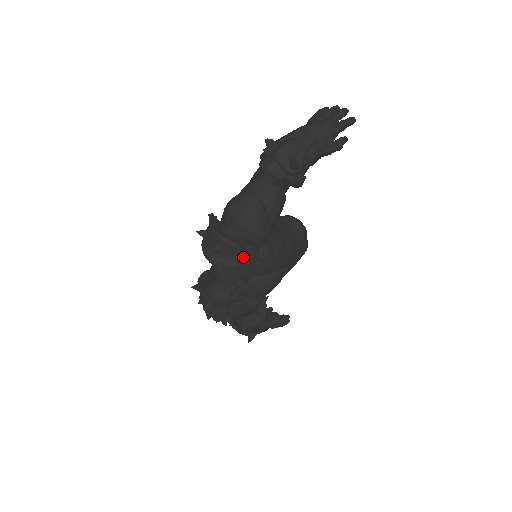
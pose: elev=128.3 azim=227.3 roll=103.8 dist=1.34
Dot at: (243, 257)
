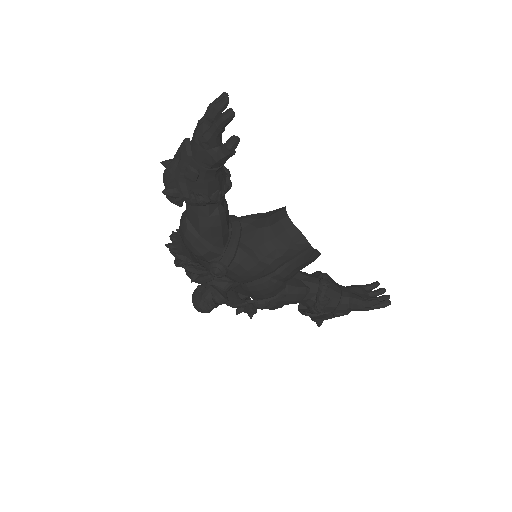
Dot at: (193, 275)
